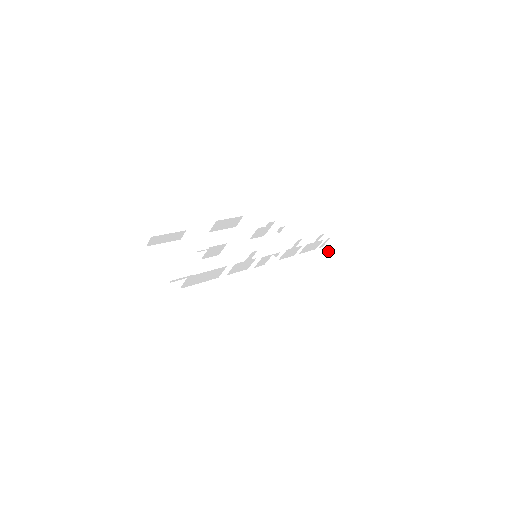
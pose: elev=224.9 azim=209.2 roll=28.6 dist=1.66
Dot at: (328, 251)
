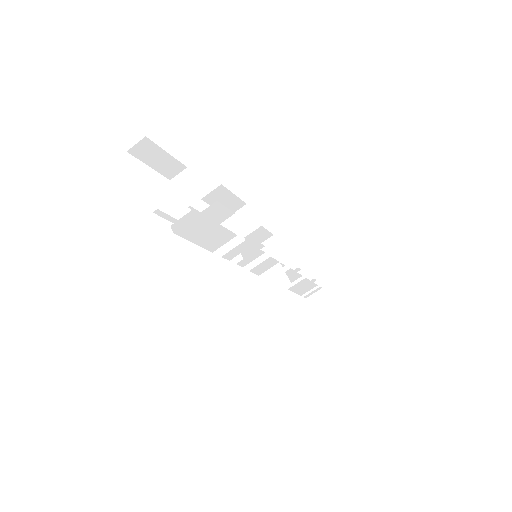
Dot at: (313, 305)
